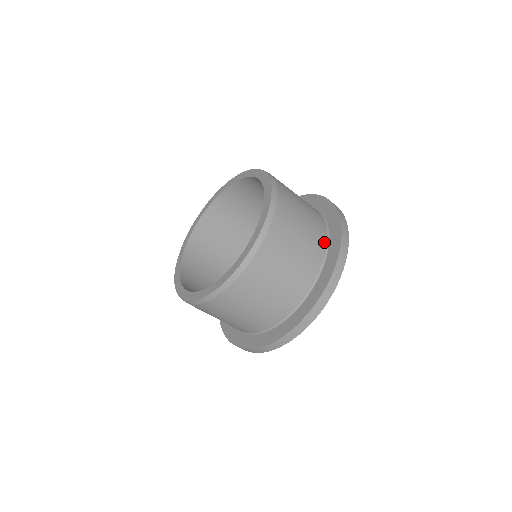
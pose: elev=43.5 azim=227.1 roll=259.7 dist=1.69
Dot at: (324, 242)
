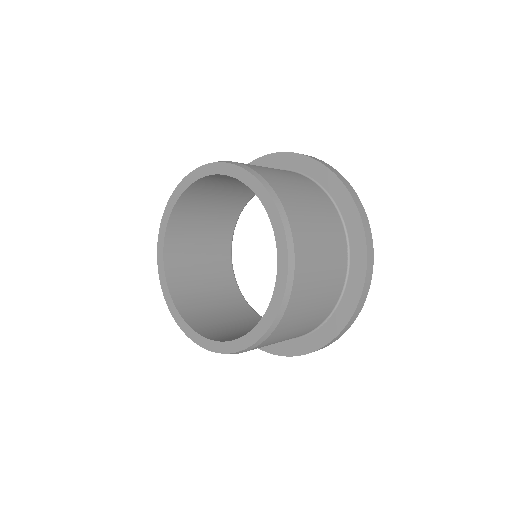
Dot at: (335, 301)
